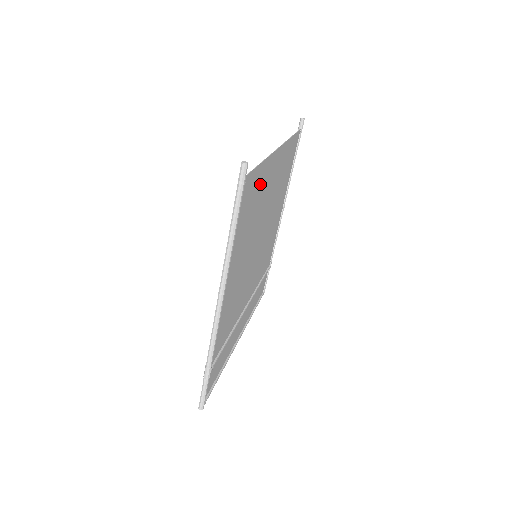
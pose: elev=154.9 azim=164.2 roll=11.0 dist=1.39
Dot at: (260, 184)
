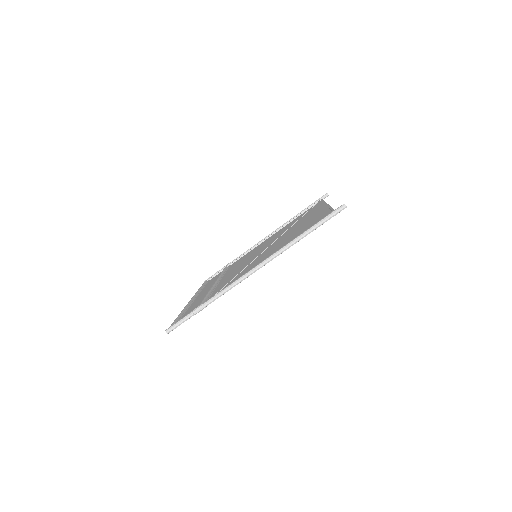
Dot at: (316, 218)
